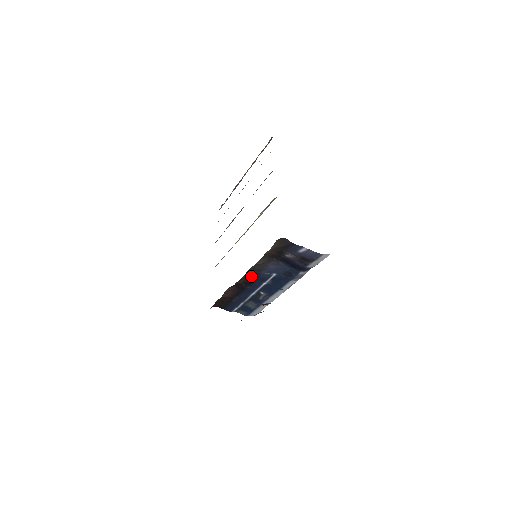
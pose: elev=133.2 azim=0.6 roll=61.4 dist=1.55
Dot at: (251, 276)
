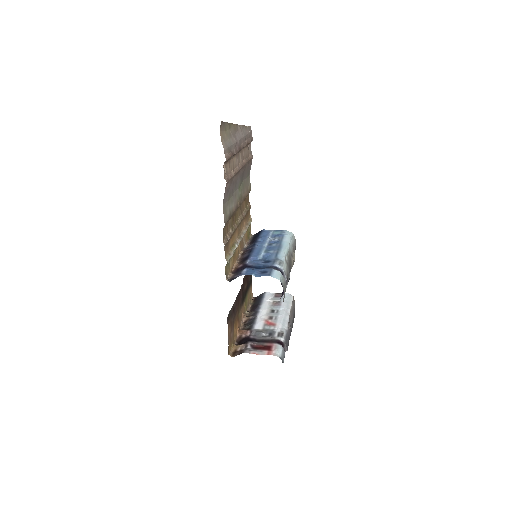
Dot at: occluded
